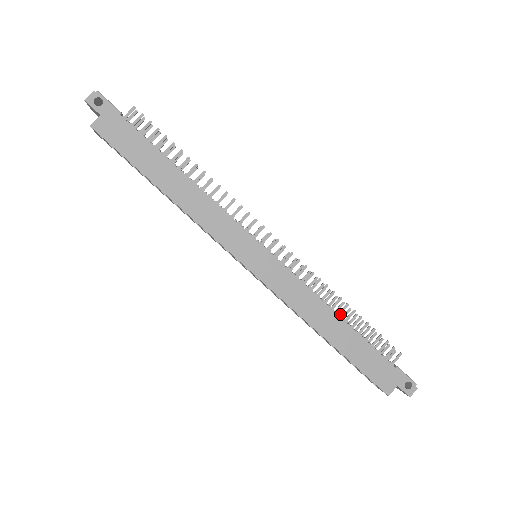
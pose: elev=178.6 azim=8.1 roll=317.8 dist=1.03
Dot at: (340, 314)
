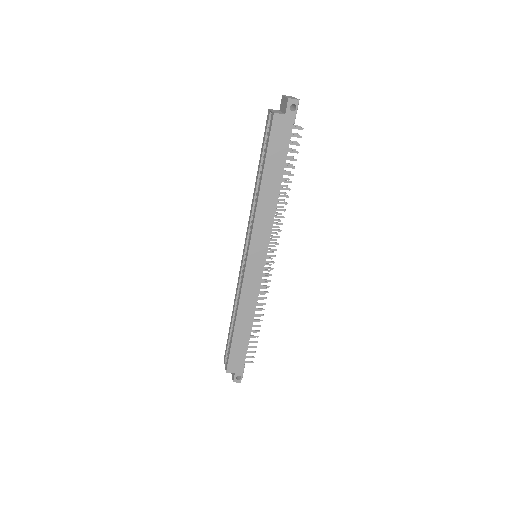
Dot at: occluded
